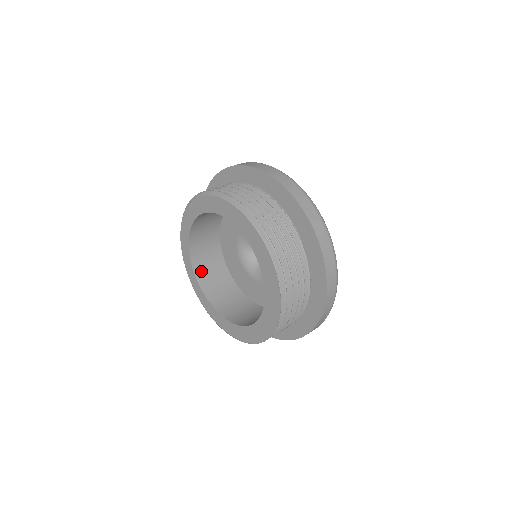
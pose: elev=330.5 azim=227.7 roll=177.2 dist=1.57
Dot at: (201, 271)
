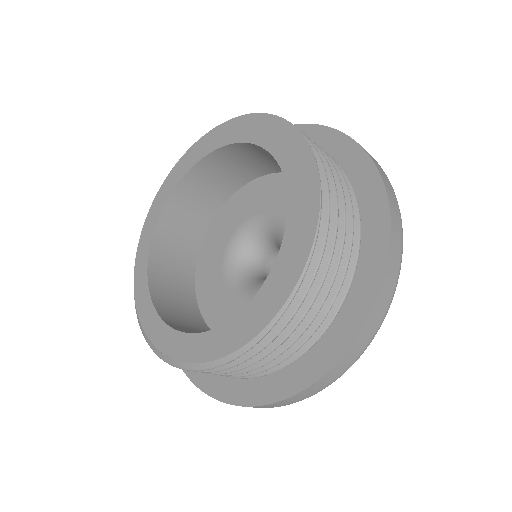
Dot at: (178, 327)
